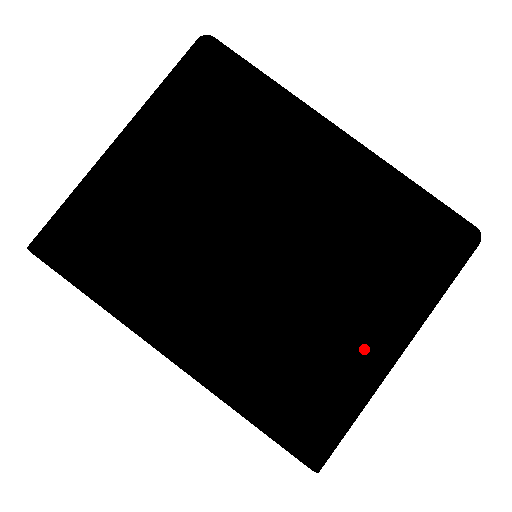
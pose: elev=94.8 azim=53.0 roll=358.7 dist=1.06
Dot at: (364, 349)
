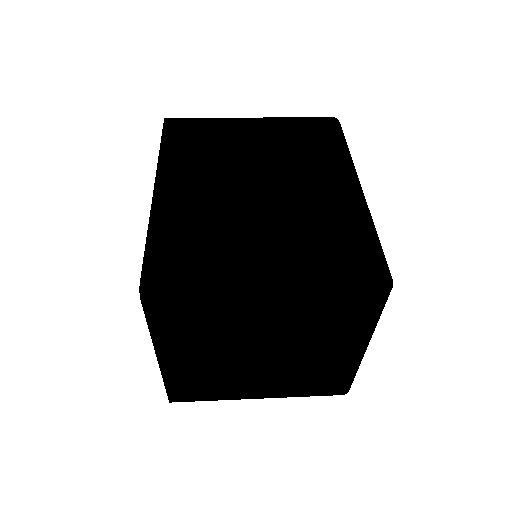
Dot at: (247, 264)
